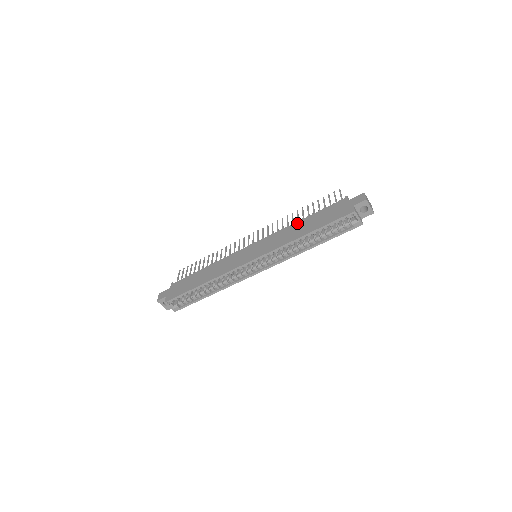
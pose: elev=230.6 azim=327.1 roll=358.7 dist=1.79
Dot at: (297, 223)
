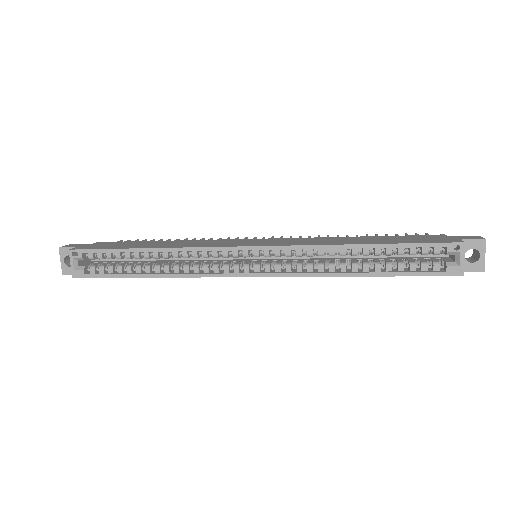
Dot at: (348, 237)
